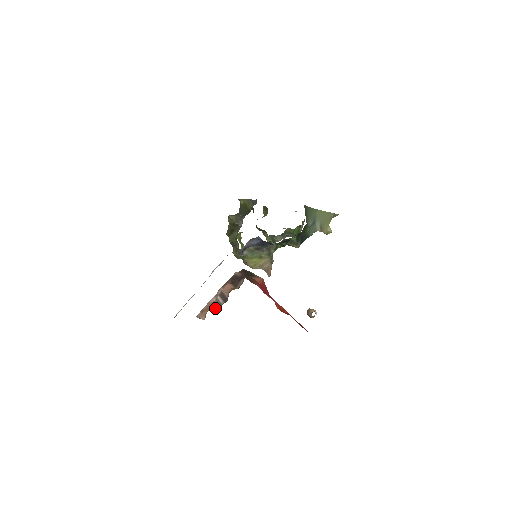
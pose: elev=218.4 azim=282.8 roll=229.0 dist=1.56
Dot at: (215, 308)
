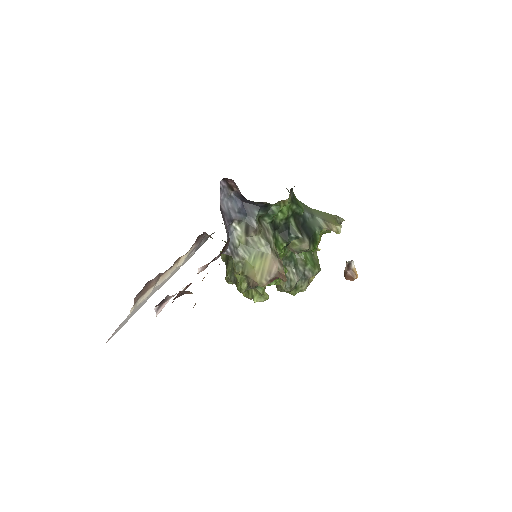
Dot at: occluded
